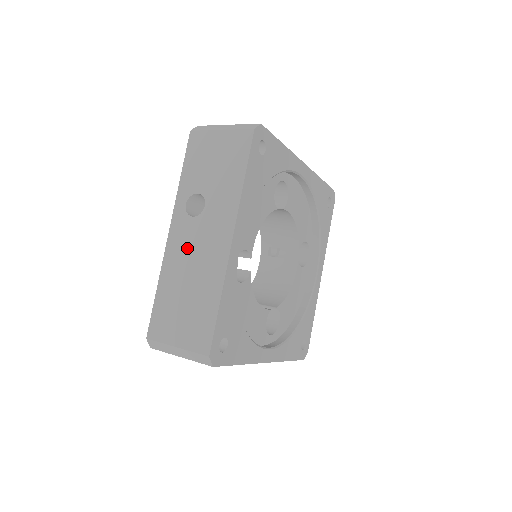
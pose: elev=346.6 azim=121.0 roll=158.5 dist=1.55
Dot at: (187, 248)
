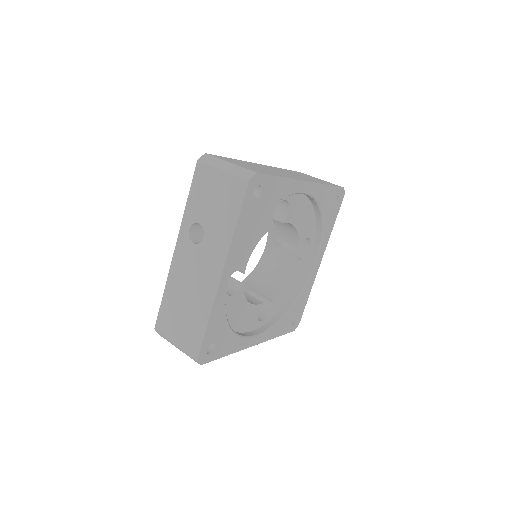
Dot at: (187, 269)
